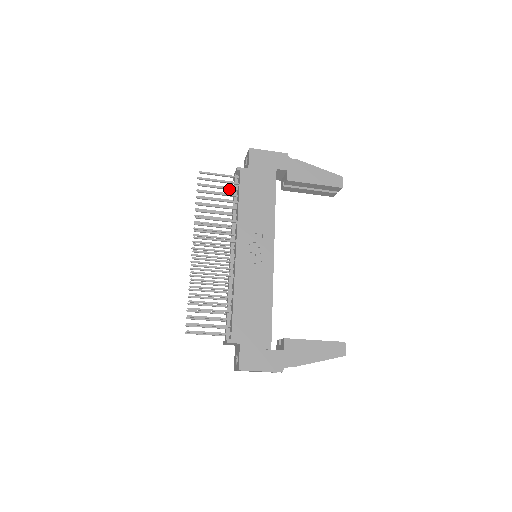
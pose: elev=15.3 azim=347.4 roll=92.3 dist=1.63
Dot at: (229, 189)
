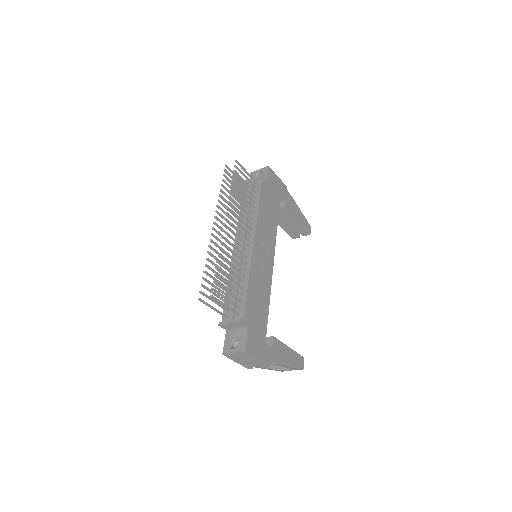
Dot at: (251, 188)
